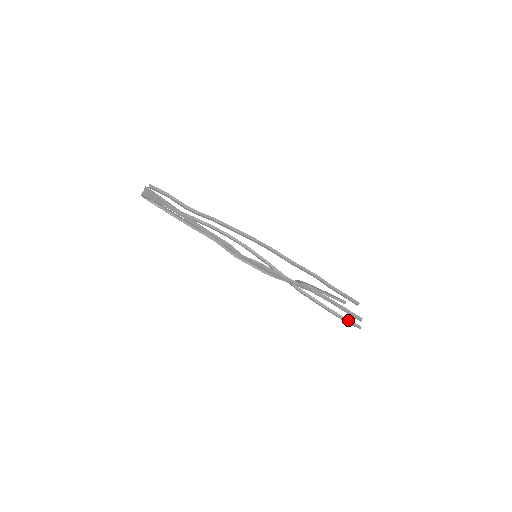
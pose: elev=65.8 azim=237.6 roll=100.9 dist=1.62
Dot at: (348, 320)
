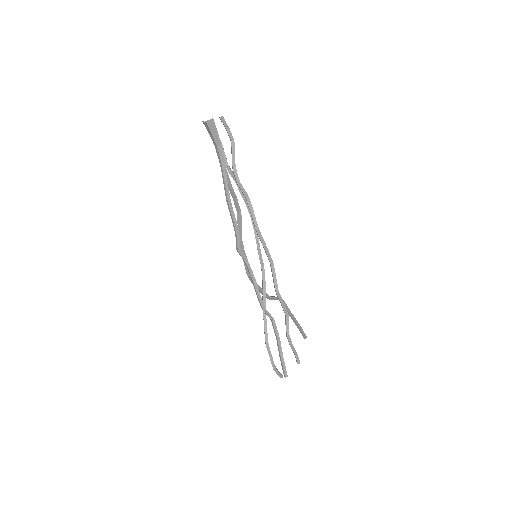
Dot at: (275, 367)
